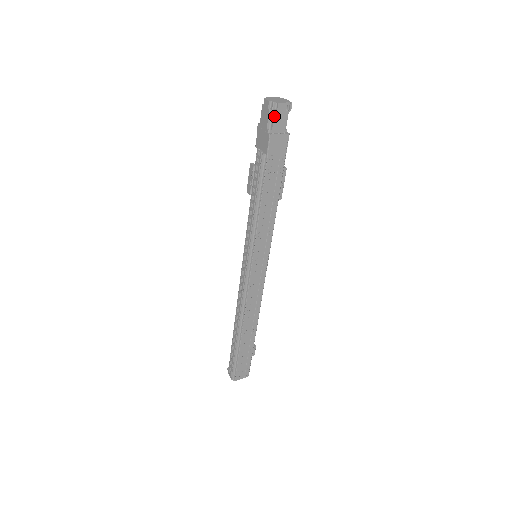
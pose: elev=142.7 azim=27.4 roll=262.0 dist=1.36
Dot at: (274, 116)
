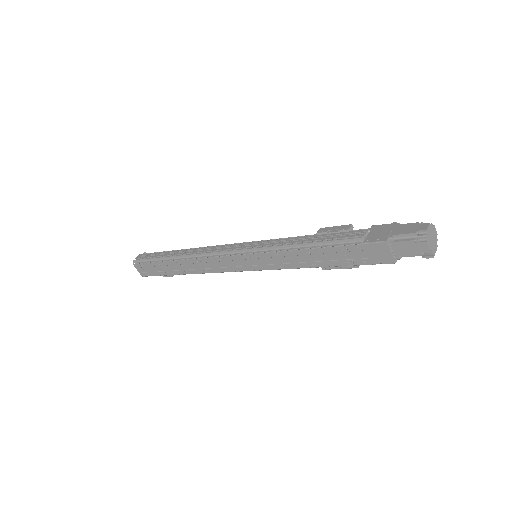
Dot at: (410, 240)
